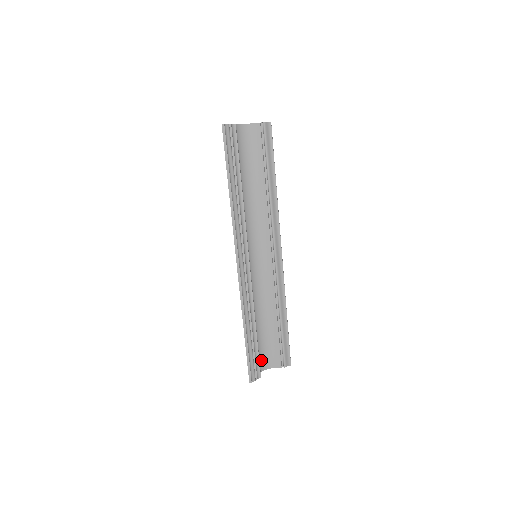
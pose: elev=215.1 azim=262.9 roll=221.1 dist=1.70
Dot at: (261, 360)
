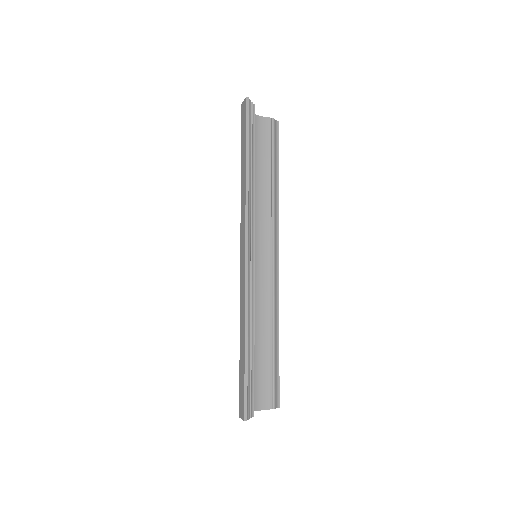
Dot at: occluded
